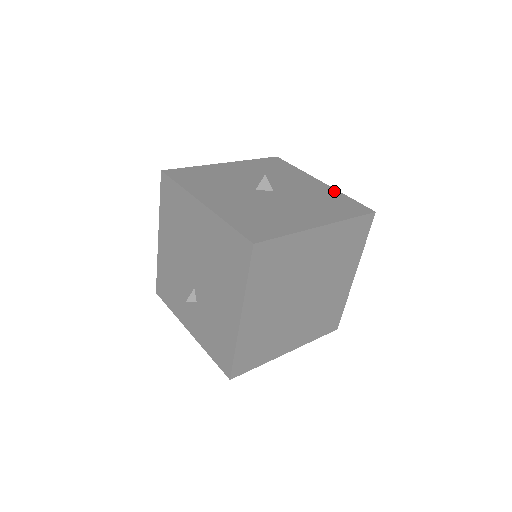
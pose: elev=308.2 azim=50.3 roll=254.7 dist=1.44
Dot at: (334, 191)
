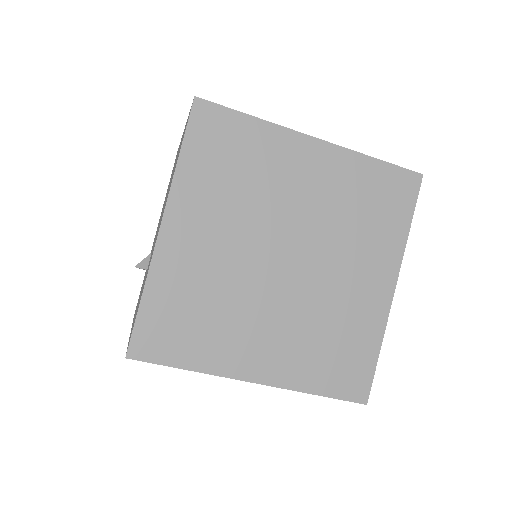
Dot at: occluded
